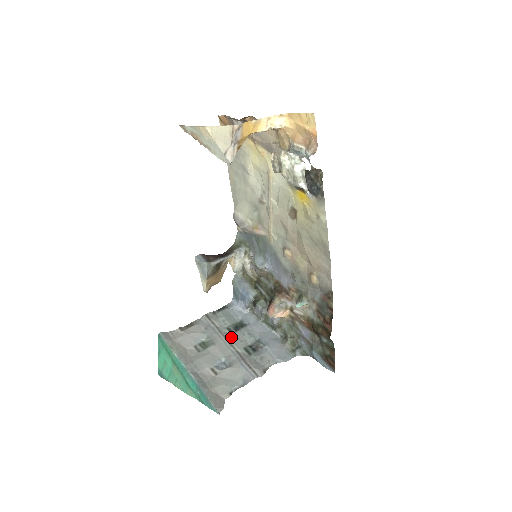
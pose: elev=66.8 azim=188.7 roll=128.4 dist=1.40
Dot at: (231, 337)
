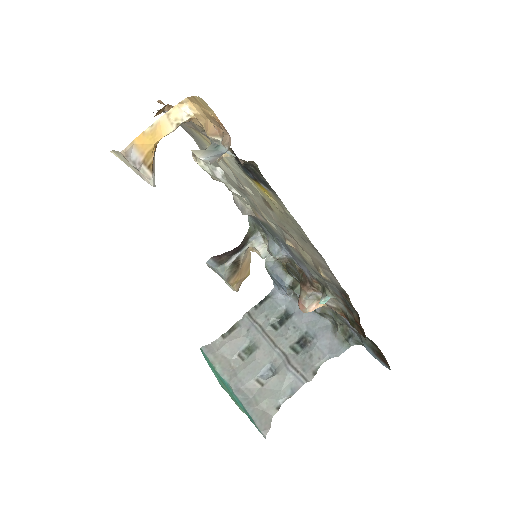
Dot at: (275, 335)
